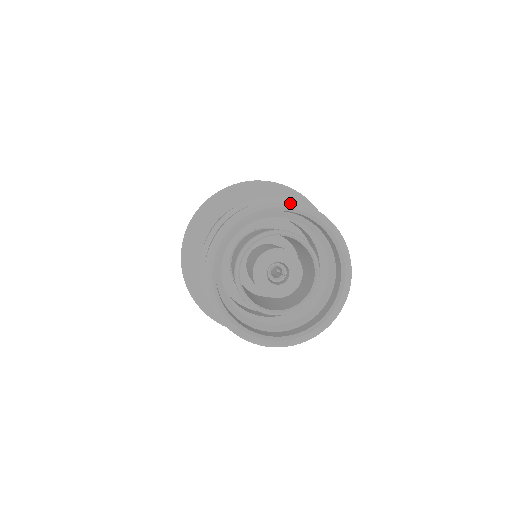
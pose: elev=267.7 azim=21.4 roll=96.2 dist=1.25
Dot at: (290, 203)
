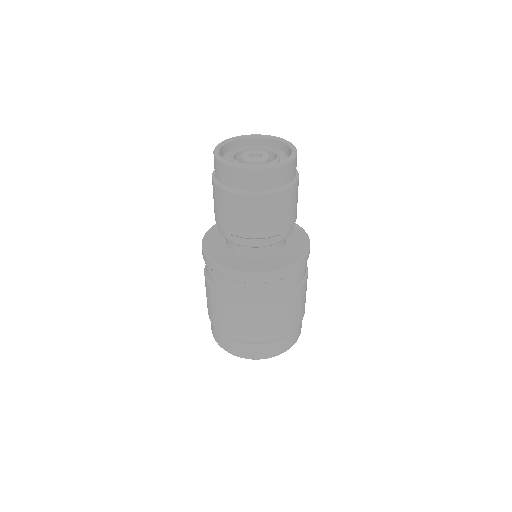
Dot at: (290, 142)
